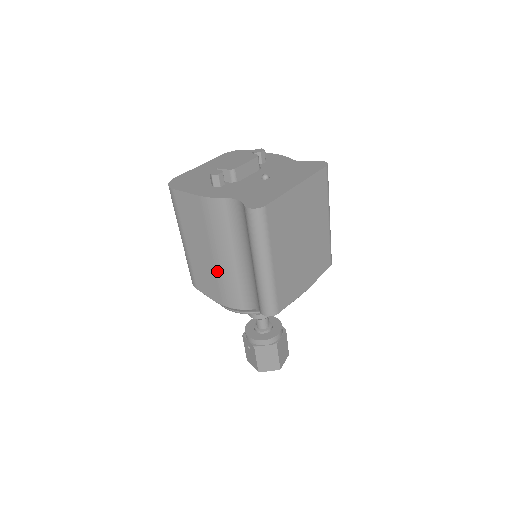
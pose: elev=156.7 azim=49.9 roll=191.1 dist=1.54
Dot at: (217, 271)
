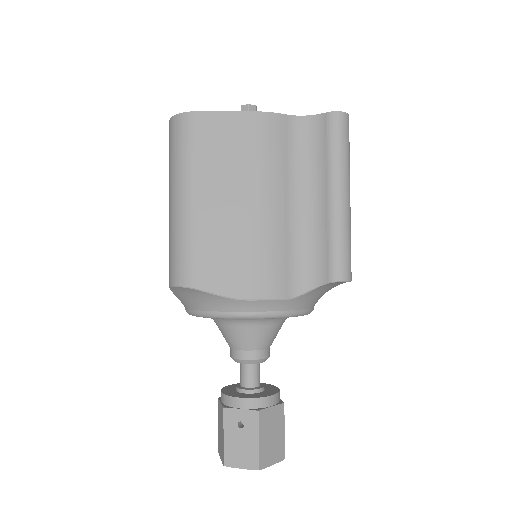
Dot at: (255, 232)
